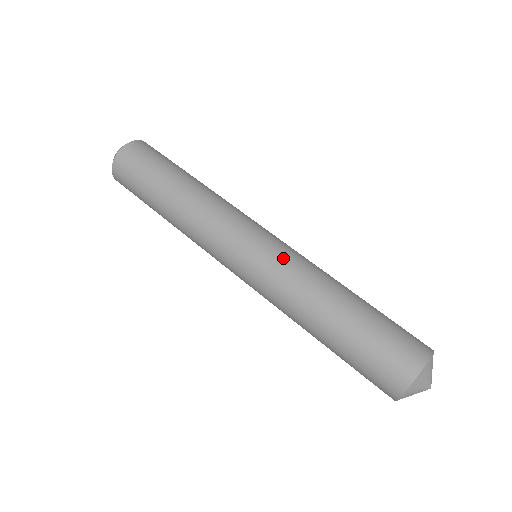
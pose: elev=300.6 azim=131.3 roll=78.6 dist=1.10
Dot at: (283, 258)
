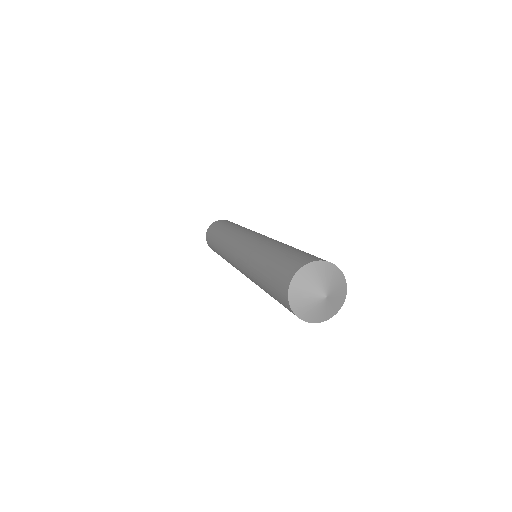
Dot at: (248, 244)
